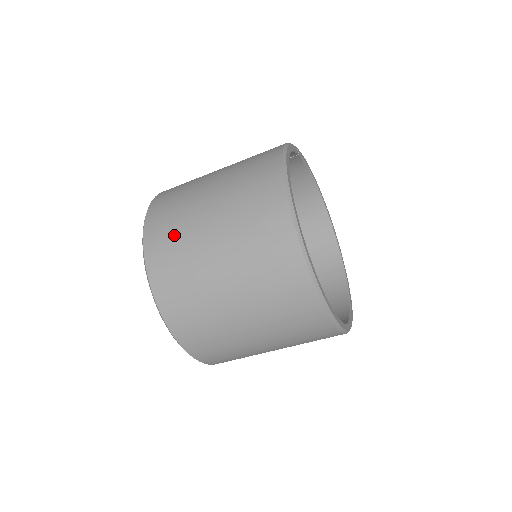
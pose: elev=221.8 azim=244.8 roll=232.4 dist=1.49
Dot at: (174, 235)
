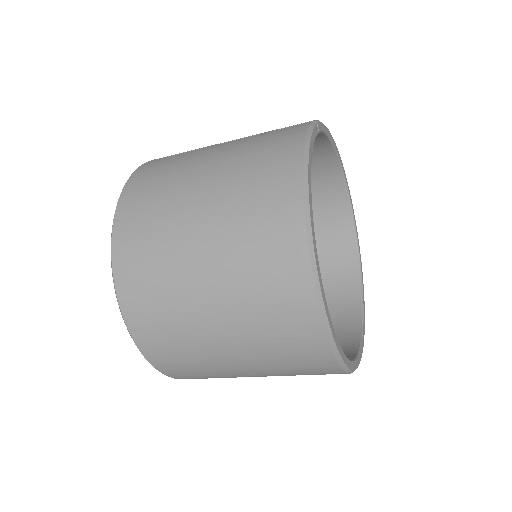
Dot at: (154, 281)
